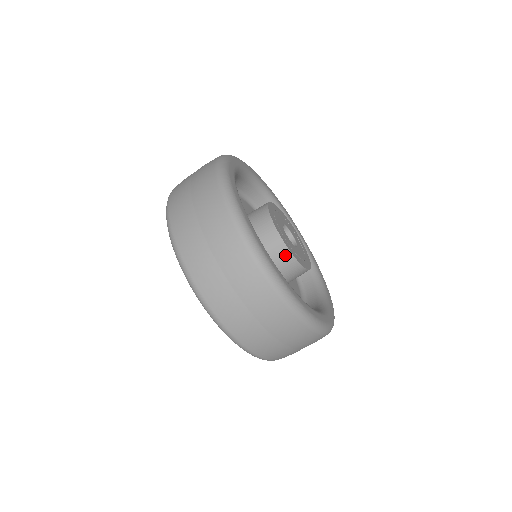
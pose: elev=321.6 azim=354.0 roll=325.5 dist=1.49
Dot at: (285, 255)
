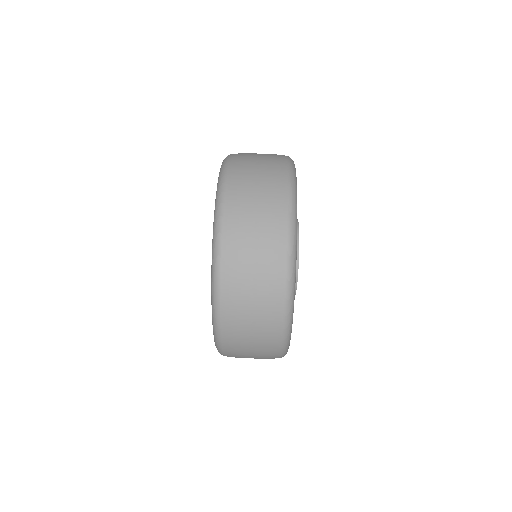
Dot at: occluded
